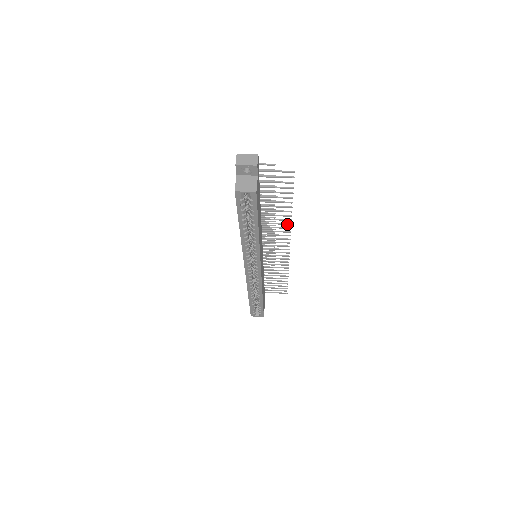
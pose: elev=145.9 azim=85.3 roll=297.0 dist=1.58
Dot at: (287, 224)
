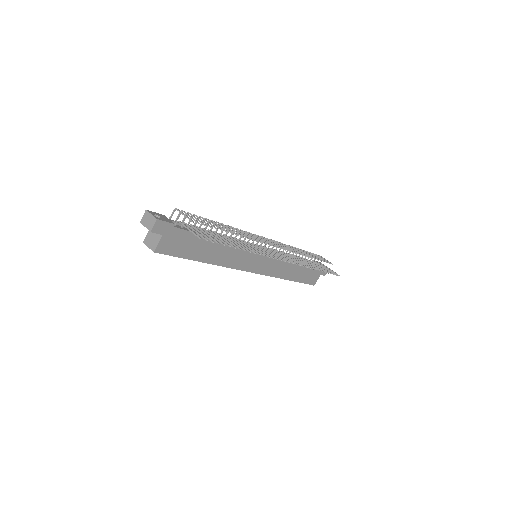
Dot at: (257, 253)
